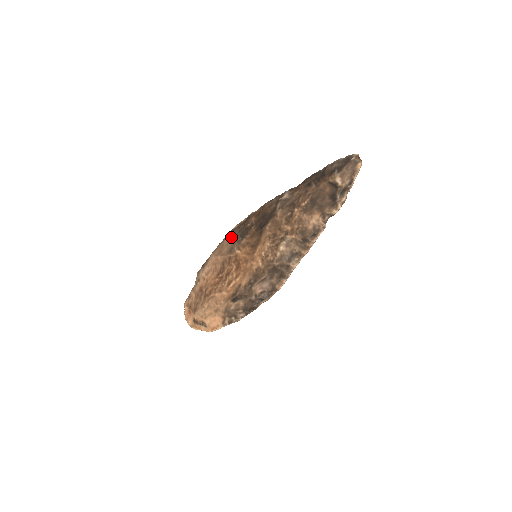
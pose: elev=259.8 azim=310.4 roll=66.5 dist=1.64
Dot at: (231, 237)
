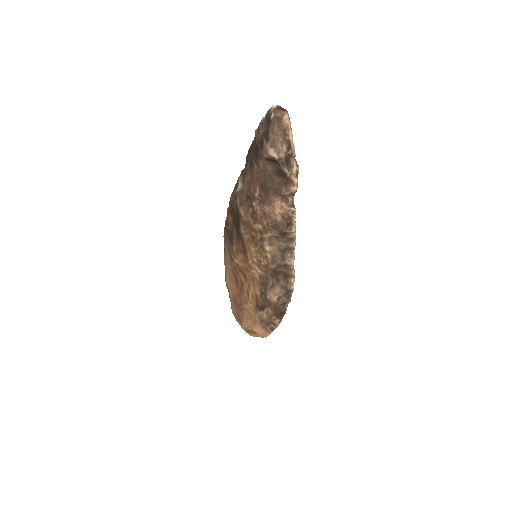
Dot at: (225, 242)
